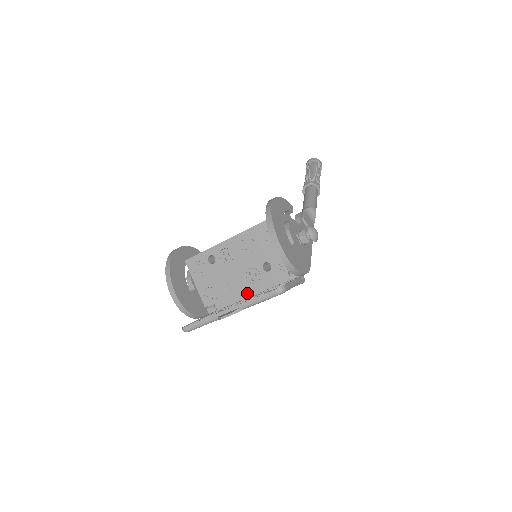
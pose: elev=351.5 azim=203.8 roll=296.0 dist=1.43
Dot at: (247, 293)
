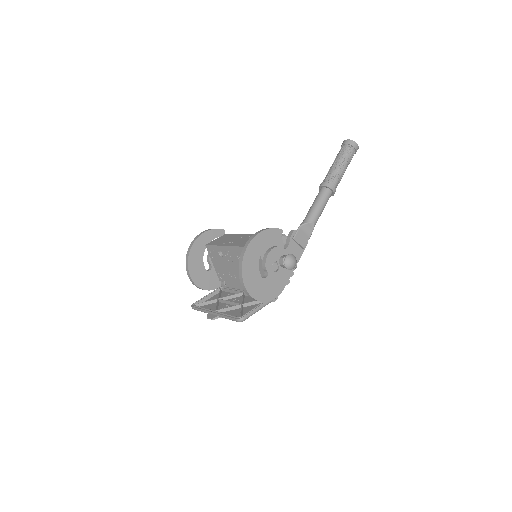
Dot at: occluded
